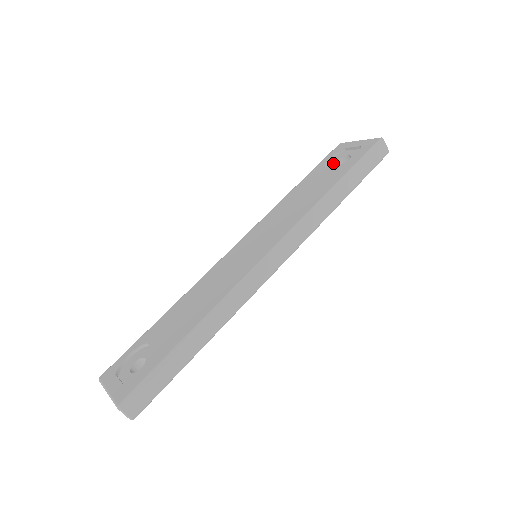
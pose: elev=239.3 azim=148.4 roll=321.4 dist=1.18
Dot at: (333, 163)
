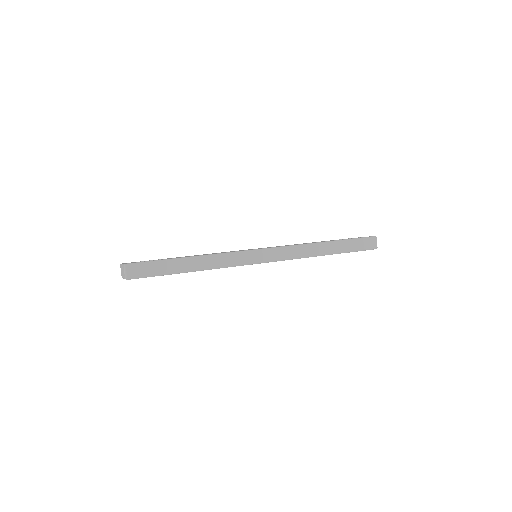
Dot at: occluded
